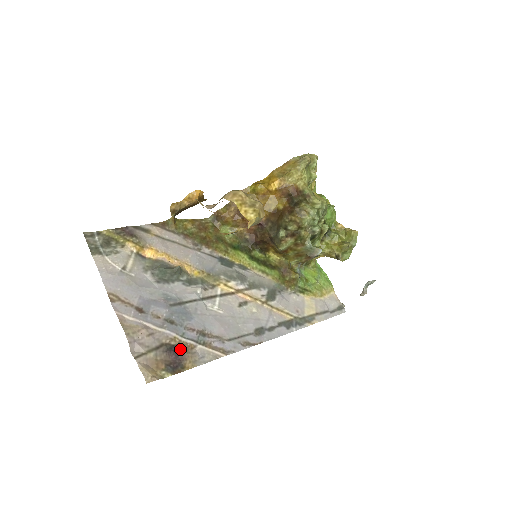
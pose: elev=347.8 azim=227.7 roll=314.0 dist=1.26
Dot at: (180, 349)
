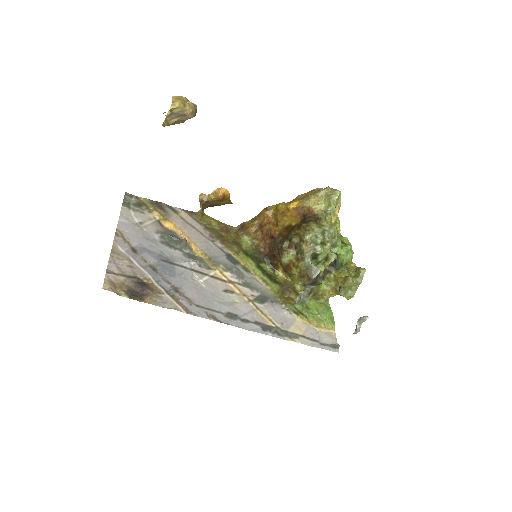
Dot at: (148, 287)
